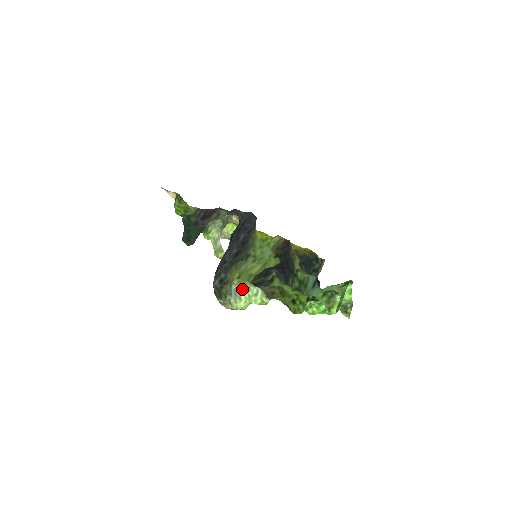
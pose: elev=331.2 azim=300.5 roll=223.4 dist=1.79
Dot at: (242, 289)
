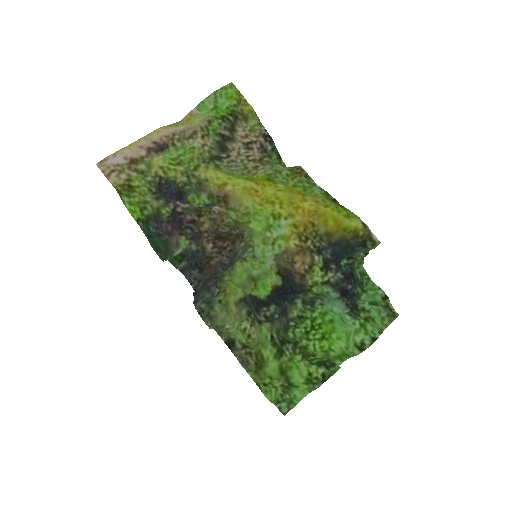
Dot at: occluded
